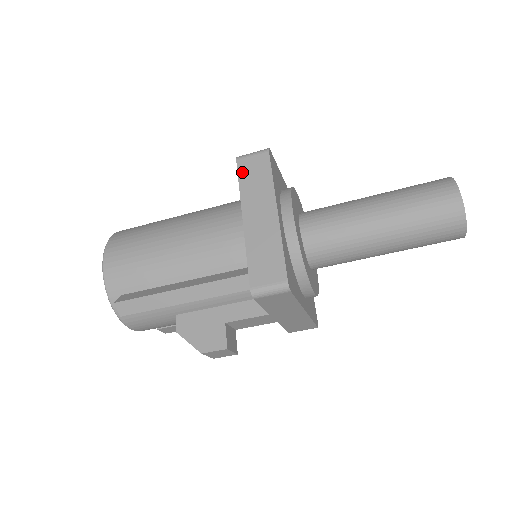
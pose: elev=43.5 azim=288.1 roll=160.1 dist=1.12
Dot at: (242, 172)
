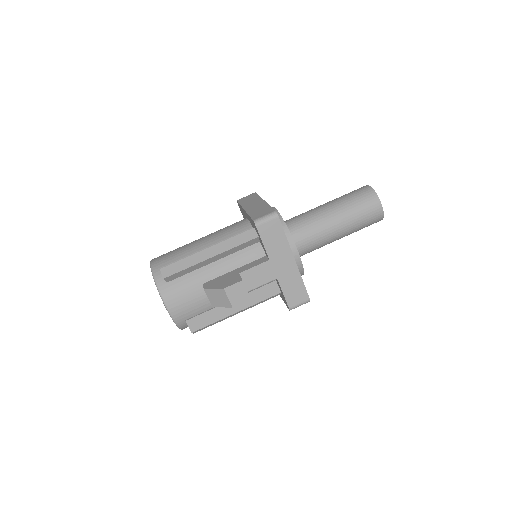
Dot at: (241, 201)
